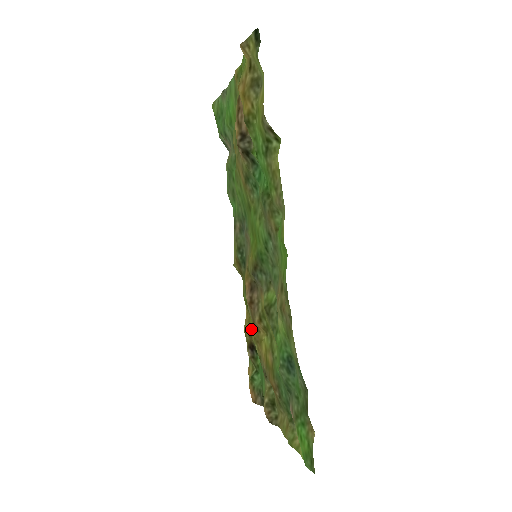
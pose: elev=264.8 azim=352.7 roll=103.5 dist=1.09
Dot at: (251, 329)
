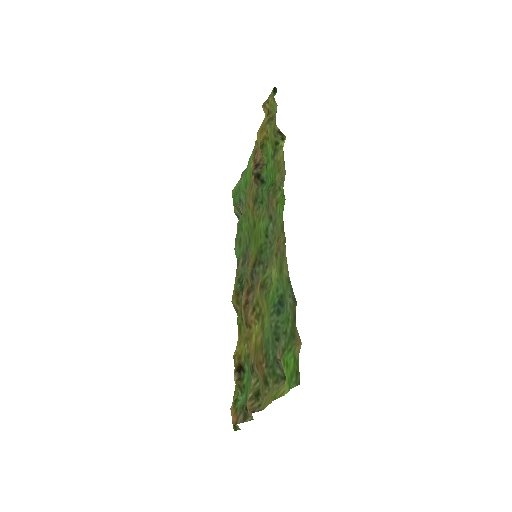
Dot at: (241, 350)
